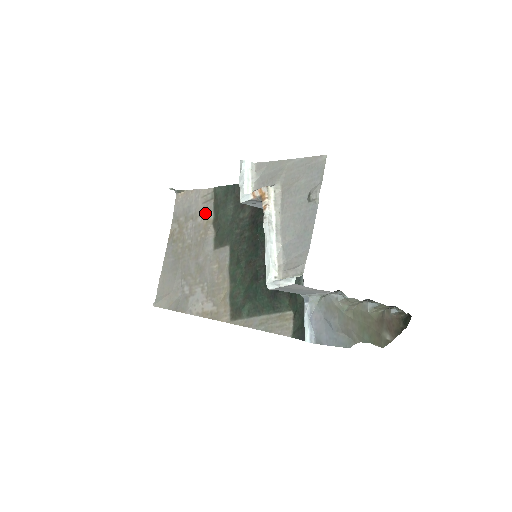
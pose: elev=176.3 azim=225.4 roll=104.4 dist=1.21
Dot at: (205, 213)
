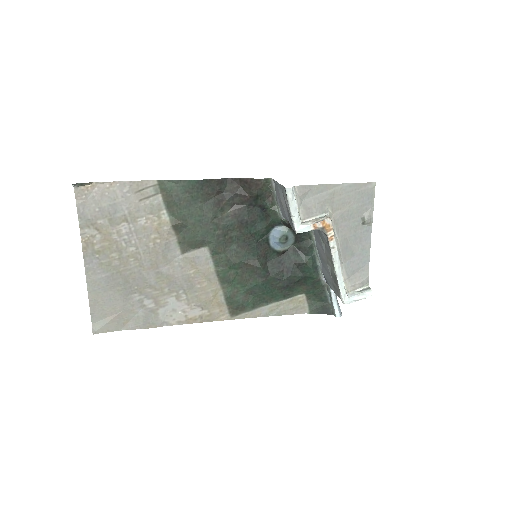
Dot at: (151, 213)
